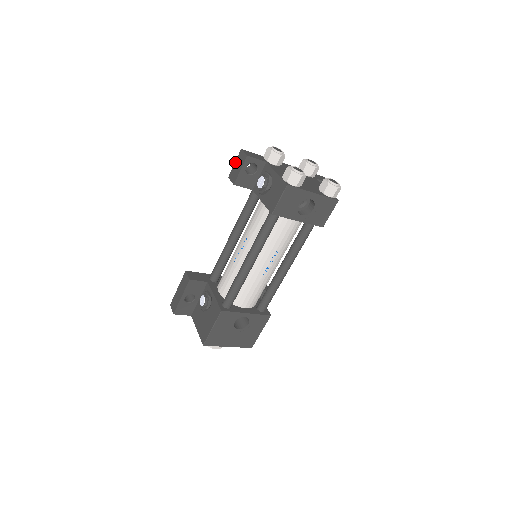
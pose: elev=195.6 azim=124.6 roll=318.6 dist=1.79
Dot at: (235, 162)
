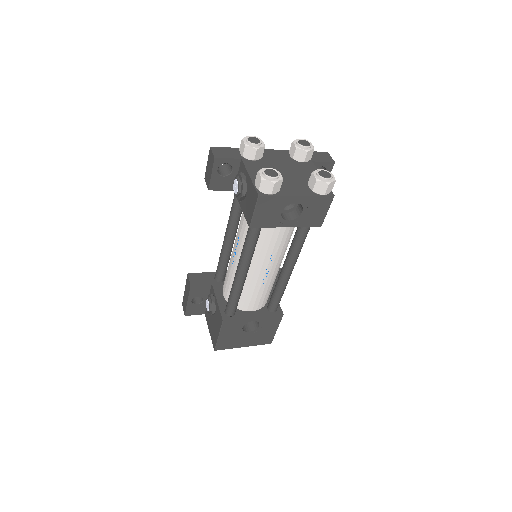
Dot at: (207, 162)
